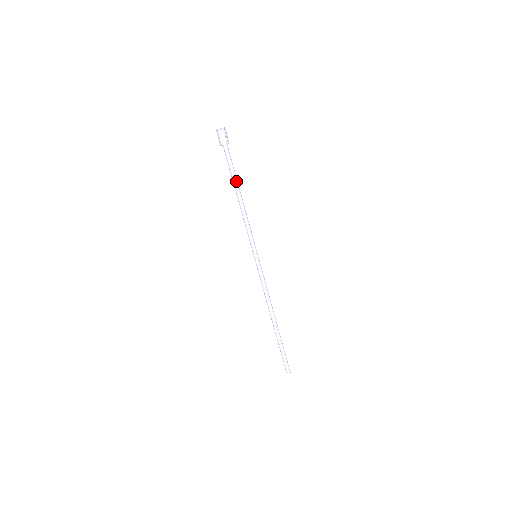
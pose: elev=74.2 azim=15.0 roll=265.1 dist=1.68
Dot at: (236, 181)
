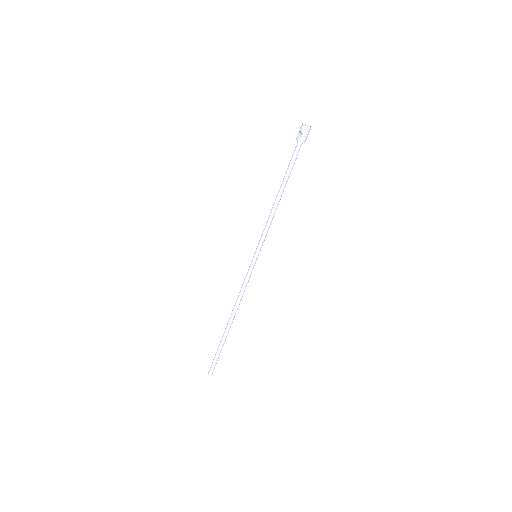
Dot at: (285, 179)
